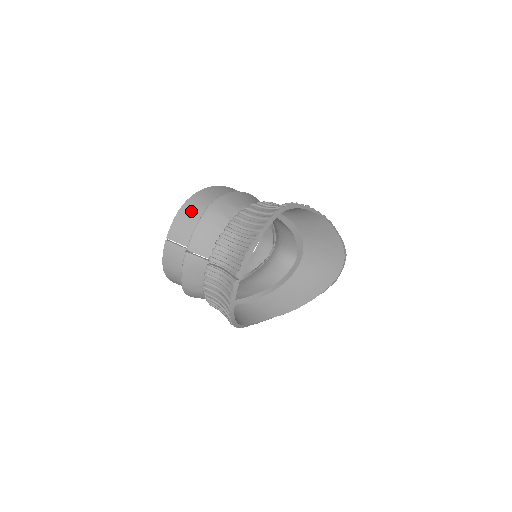
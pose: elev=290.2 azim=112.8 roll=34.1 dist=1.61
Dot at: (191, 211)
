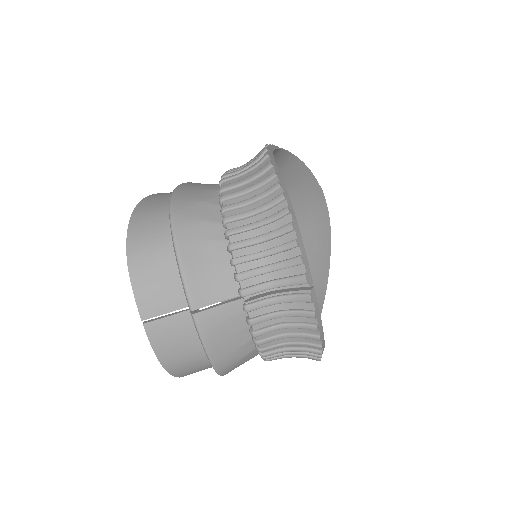
Dot at: (148, 253)
